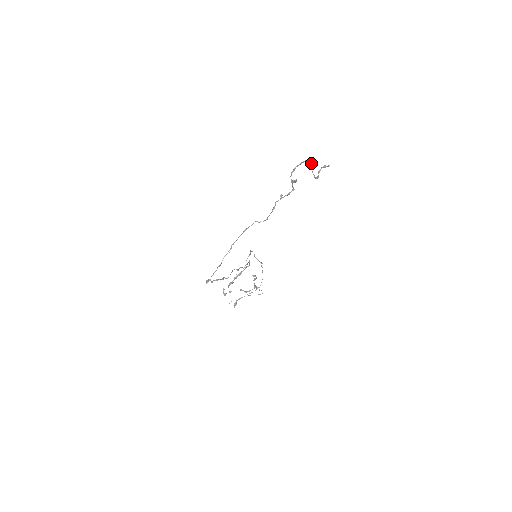
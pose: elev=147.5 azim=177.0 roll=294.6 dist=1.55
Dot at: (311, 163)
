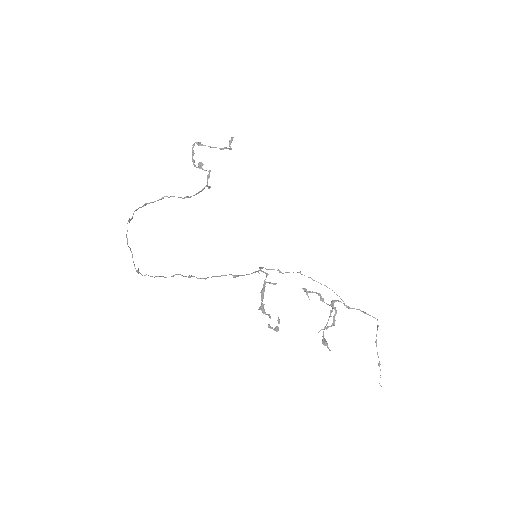
Dot at: (197, 143)
